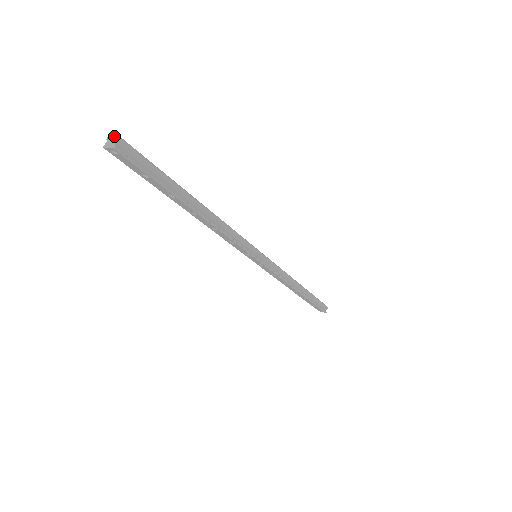
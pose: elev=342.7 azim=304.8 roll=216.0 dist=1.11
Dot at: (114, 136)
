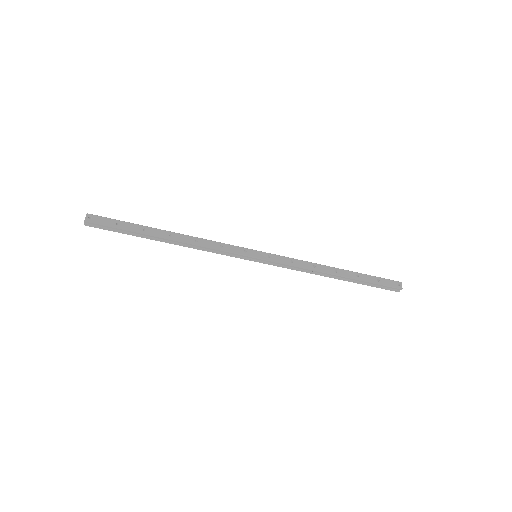
Dot at: (85, 217)
